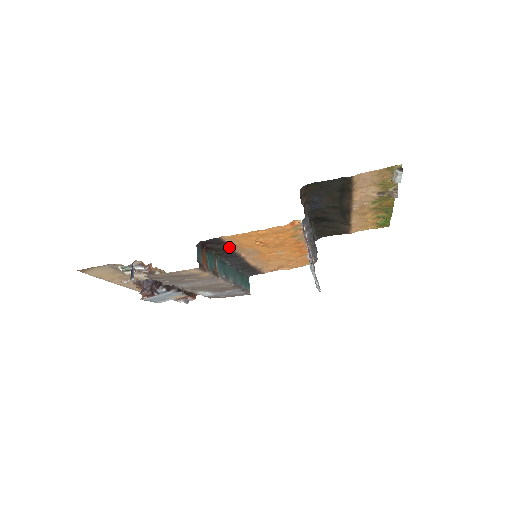
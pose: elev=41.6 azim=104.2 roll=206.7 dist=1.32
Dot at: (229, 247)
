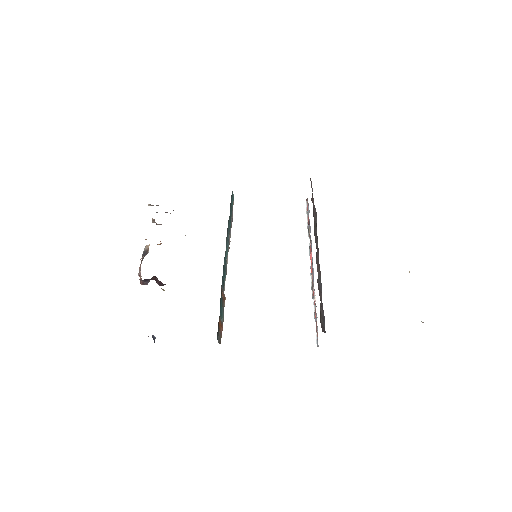
Dot at: occluded
